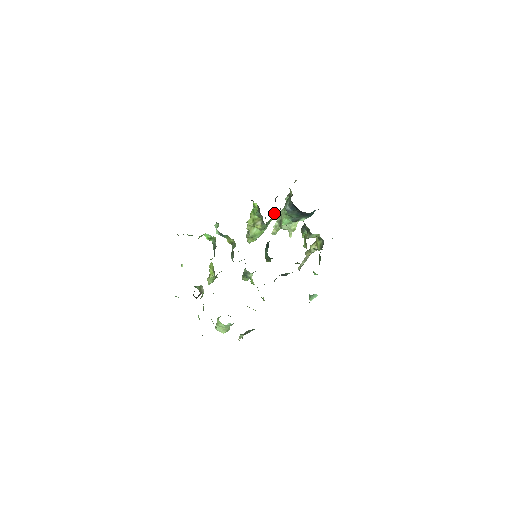
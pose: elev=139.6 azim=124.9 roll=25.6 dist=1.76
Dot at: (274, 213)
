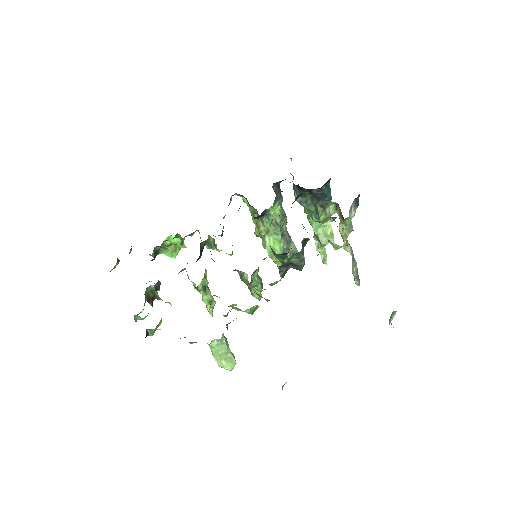
Dot at: occluded
